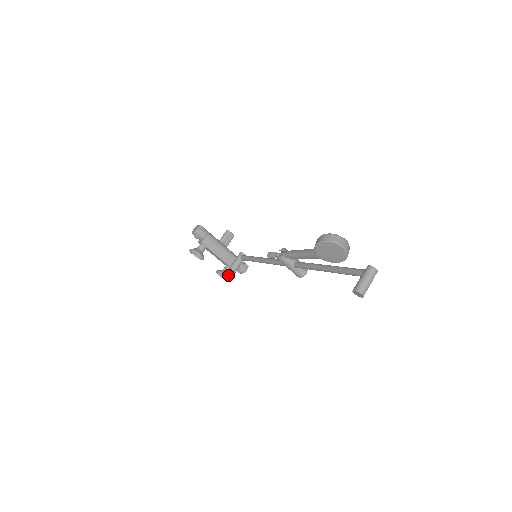
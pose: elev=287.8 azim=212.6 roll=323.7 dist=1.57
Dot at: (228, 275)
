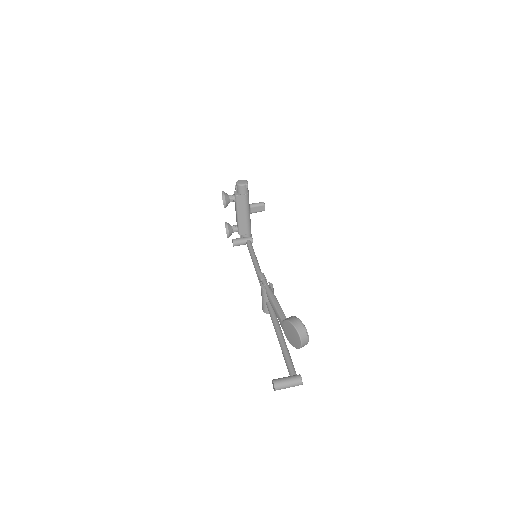
Dot at: (231, 234)
